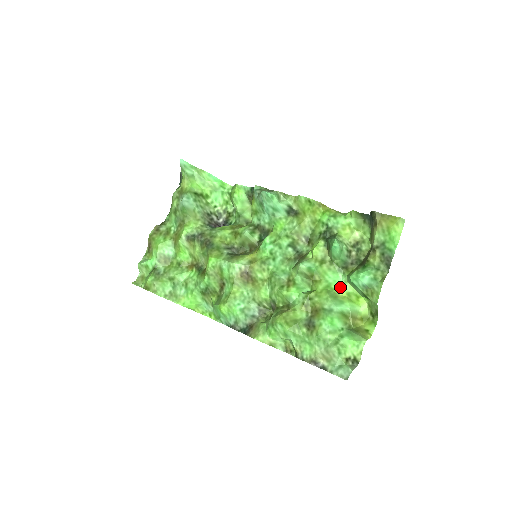
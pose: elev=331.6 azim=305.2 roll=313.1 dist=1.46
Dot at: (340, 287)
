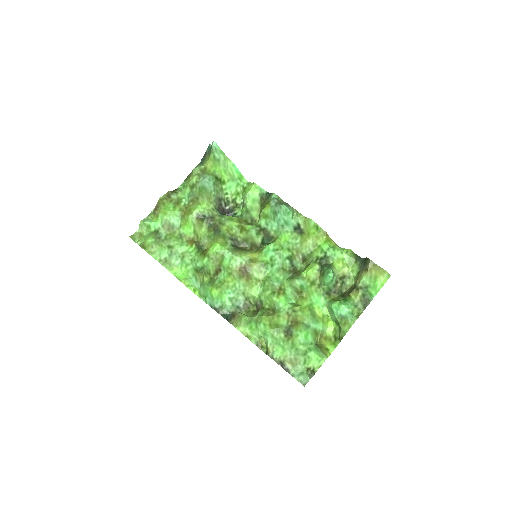
Dot at: (319, 308)
